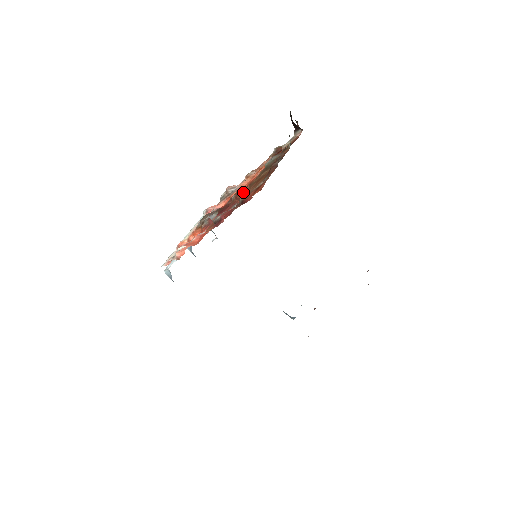
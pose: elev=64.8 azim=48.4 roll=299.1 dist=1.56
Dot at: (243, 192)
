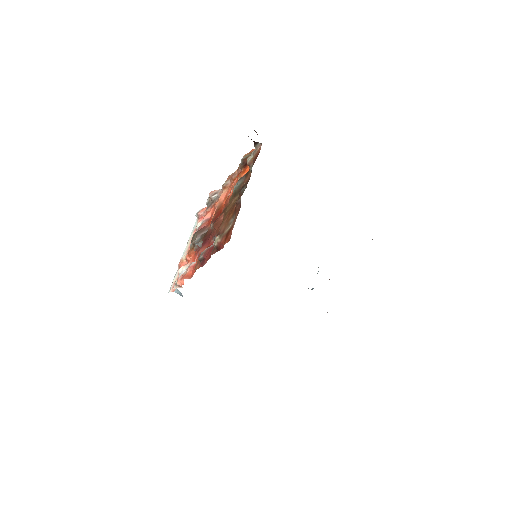
Dot at: (219, 221)
